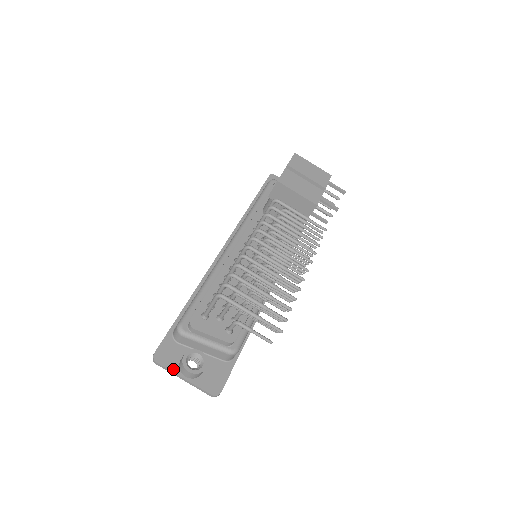
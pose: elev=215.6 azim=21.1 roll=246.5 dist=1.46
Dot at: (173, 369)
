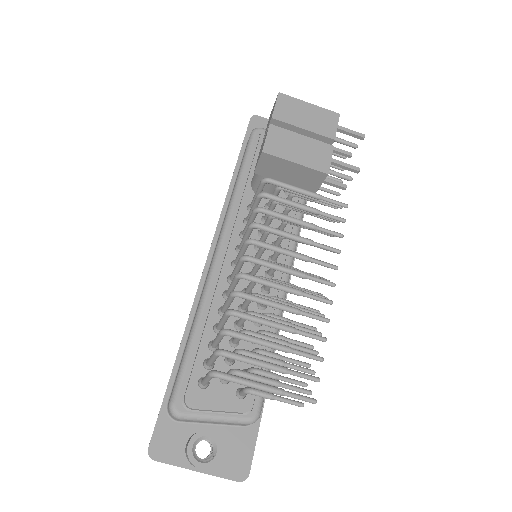
Dot at: (179, 462)
